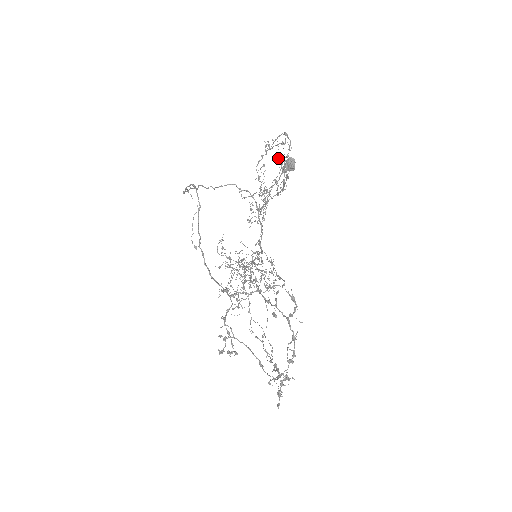
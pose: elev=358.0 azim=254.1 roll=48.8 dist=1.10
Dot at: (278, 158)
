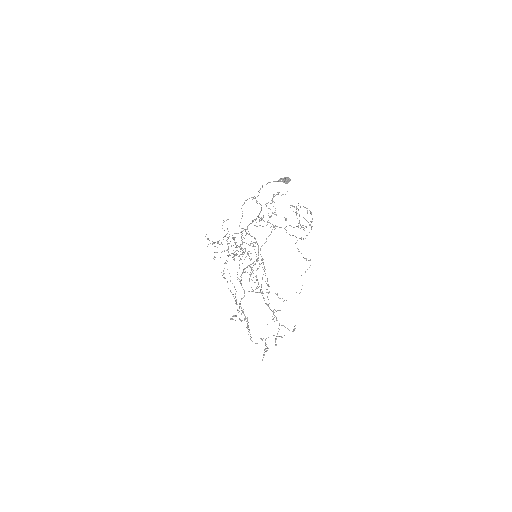
Dot at: occluded
